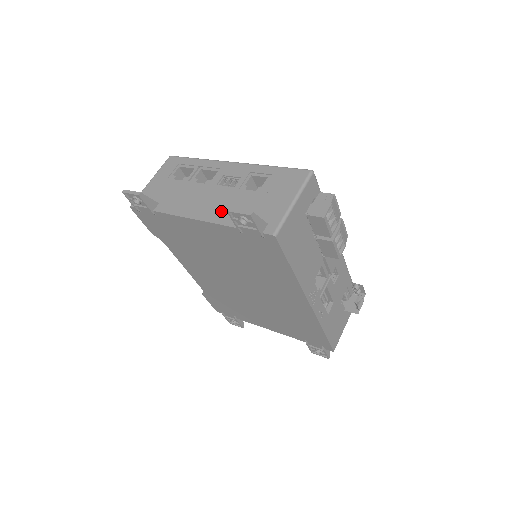
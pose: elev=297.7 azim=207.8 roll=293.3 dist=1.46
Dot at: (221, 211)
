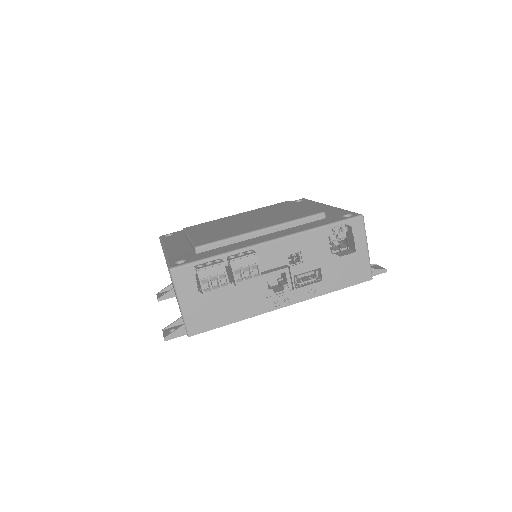
Dot at: occluded
